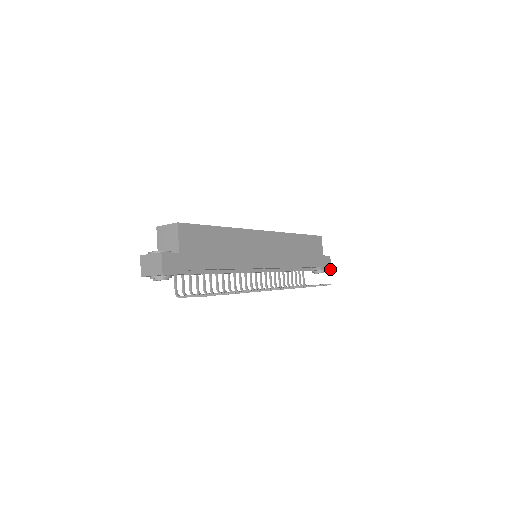
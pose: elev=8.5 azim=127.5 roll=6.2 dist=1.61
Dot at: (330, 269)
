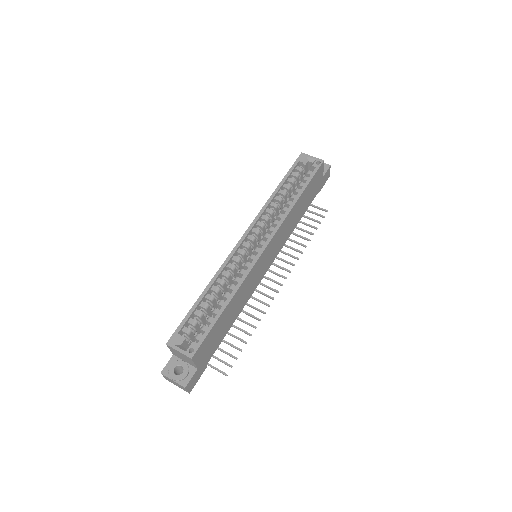
Dot at: occluded
